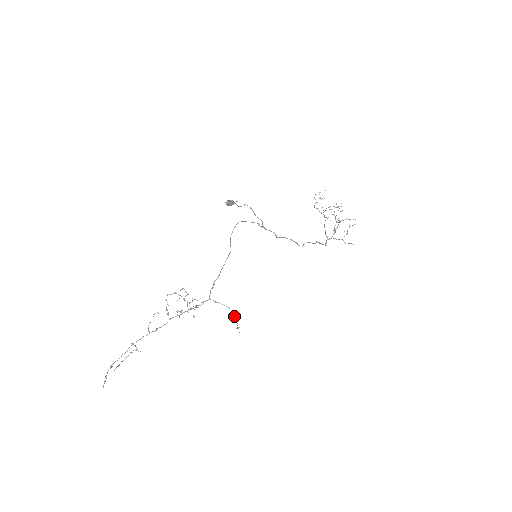
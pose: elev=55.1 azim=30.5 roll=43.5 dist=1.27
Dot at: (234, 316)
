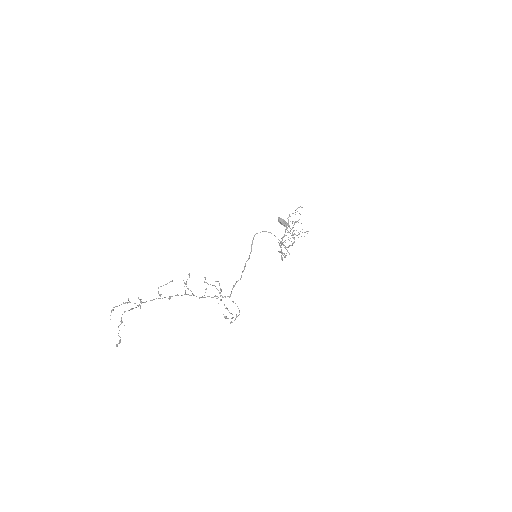
Dot at: (237, 316)
